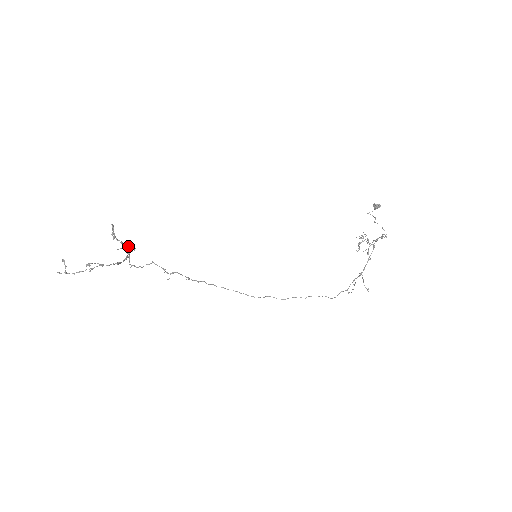
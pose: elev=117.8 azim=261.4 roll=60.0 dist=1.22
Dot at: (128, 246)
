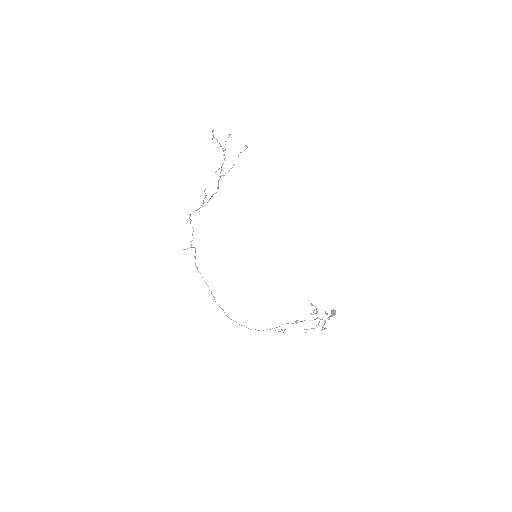
Dot at: occluded
